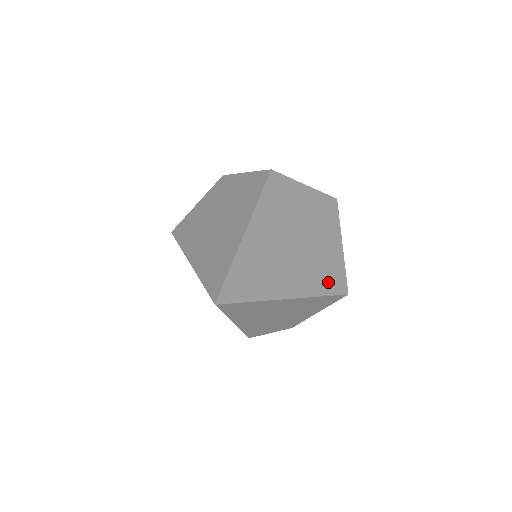
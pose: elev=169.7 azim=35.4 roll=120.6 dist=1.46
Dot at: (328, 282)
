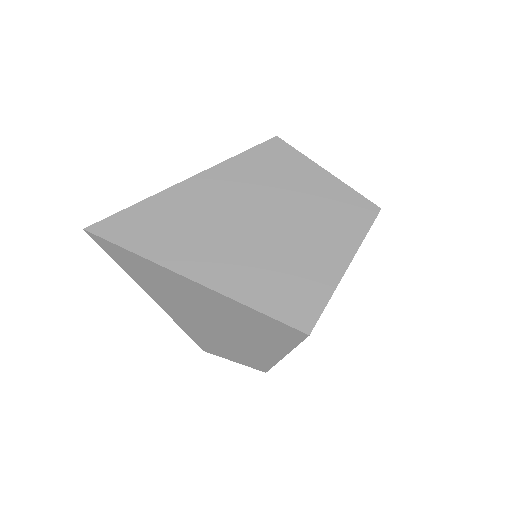
Dot at: (279, 298)
